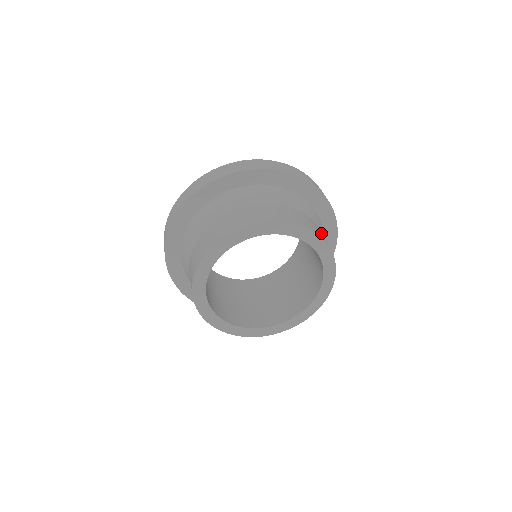
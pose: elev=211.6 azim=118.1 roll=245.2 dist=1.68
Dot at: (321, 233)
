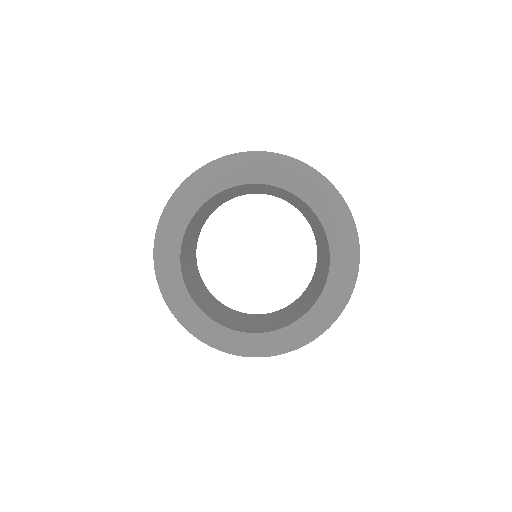
Dot at: occluded
